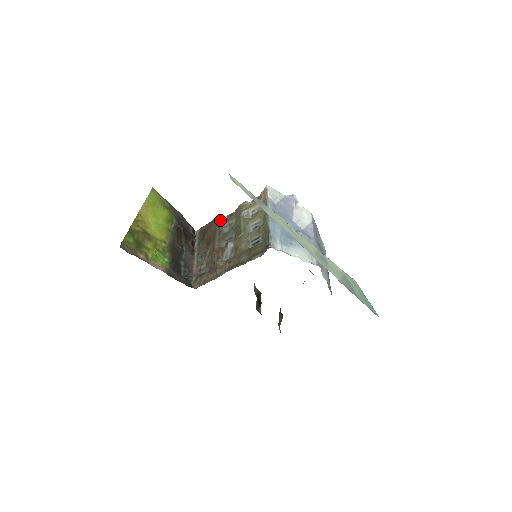
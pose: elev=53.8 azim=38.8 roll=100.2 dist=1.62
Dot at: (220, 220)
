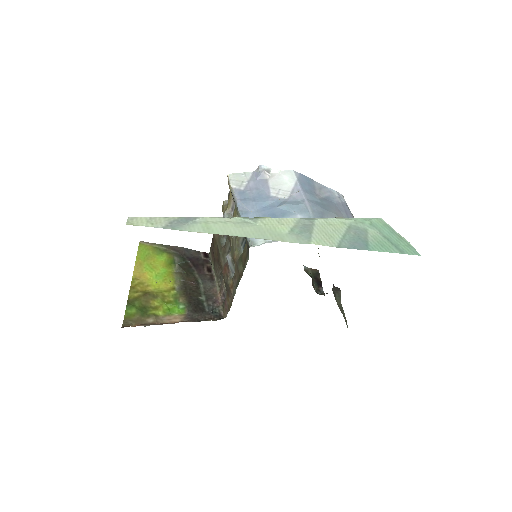
Dot at: occluded
